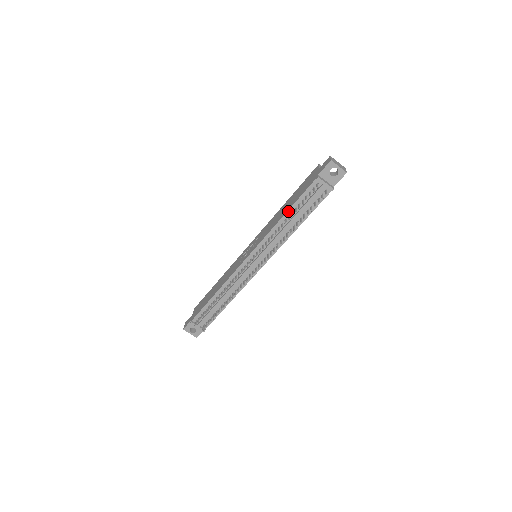
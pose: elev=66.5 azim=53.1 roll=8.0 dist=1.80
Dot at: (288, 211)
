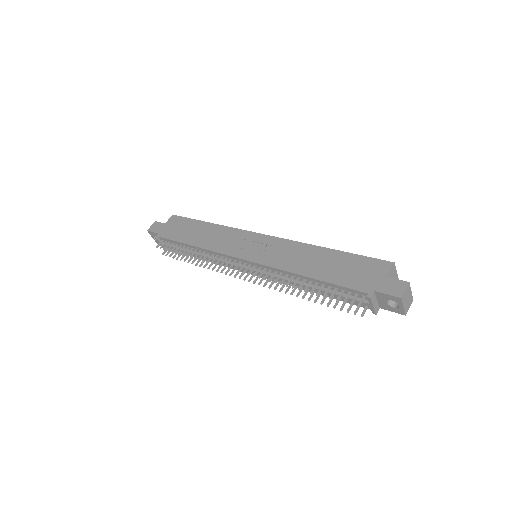
Dot at: (314, 279)
